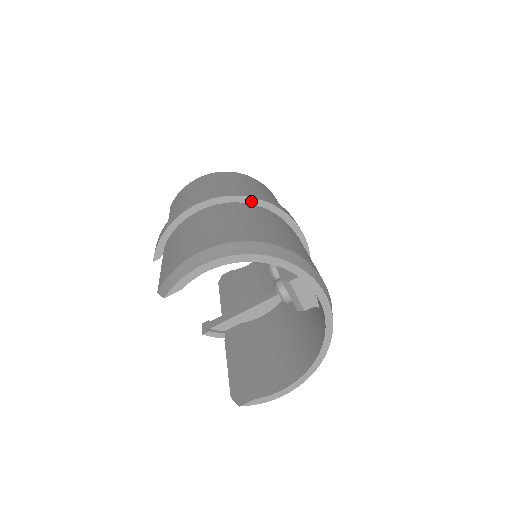
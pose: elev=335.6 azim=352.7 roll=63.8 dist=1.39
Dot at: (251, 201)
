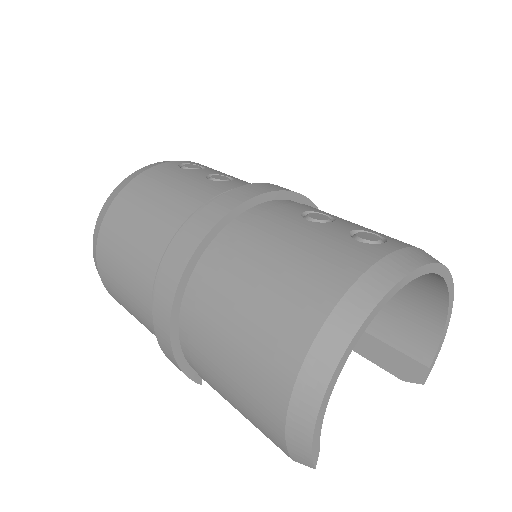
Dot at: (203, 246)
